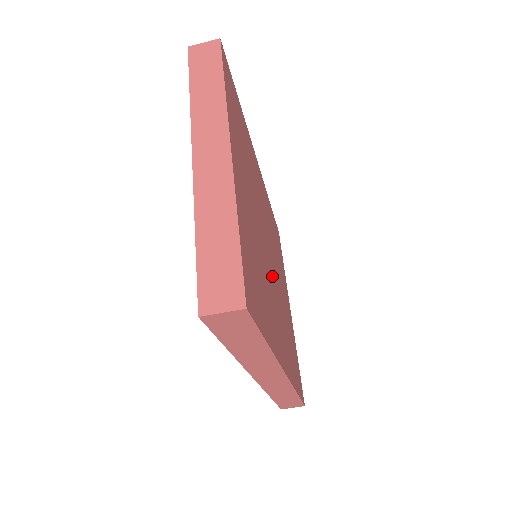
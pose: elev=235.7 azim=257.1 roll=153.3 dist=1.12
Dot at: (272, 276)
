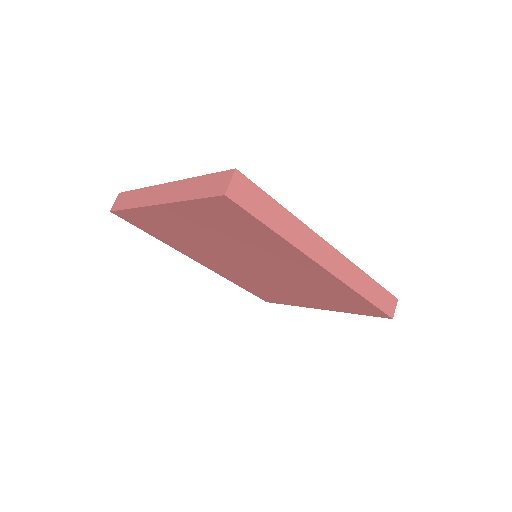
Dot at: occluded
